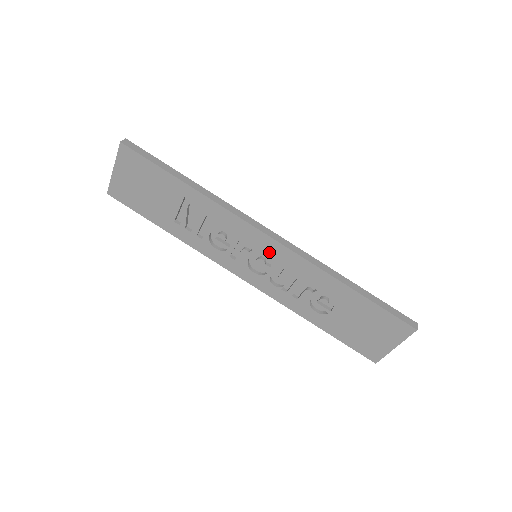
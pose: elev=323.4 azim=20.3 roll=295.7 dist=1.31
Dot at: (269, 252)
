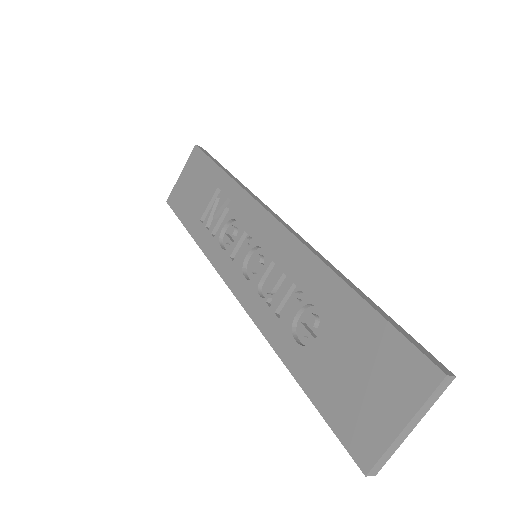
Dot at: (268, 241)
